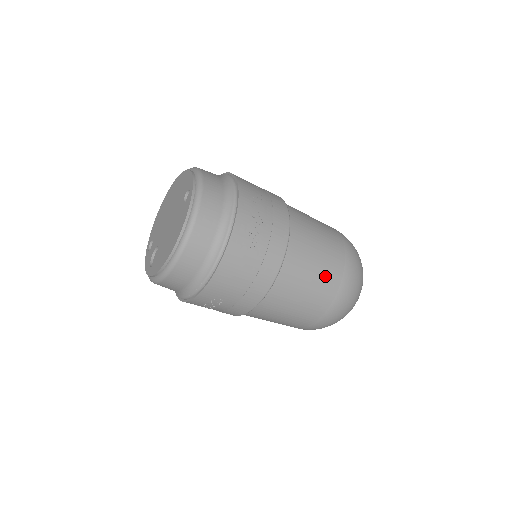
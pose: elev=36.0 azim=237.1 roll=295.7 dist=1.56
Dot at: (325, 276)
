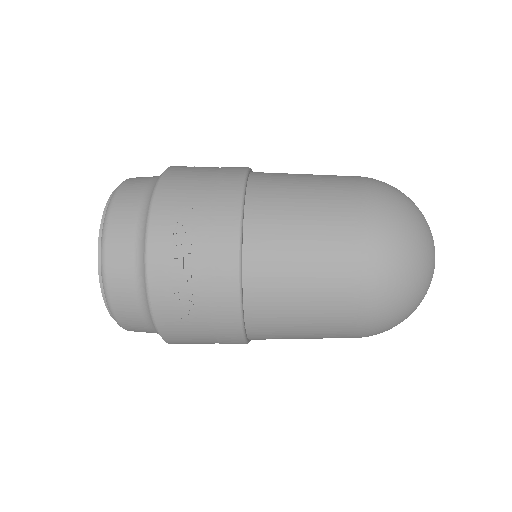
Dot at: (324, 316)
